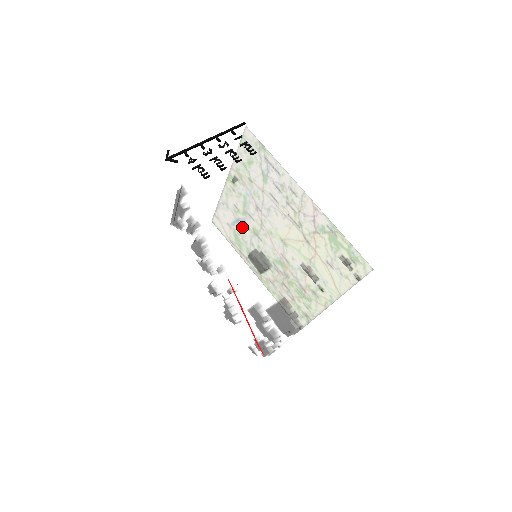
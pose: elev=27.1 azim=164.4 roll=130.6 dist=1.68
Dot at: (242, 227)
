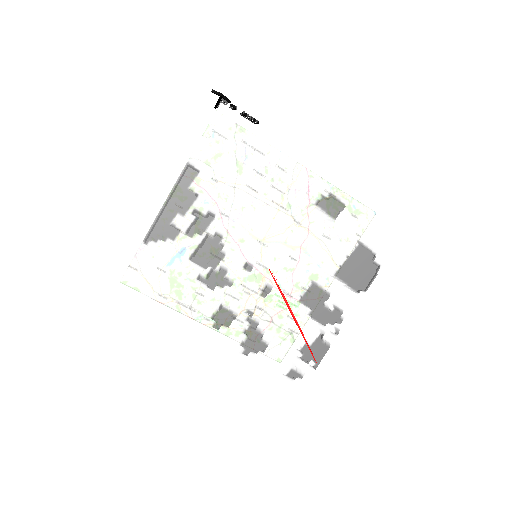
Dot at: (303, 174)
